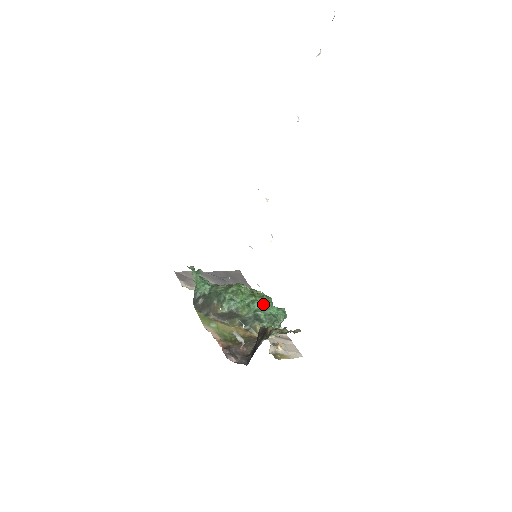
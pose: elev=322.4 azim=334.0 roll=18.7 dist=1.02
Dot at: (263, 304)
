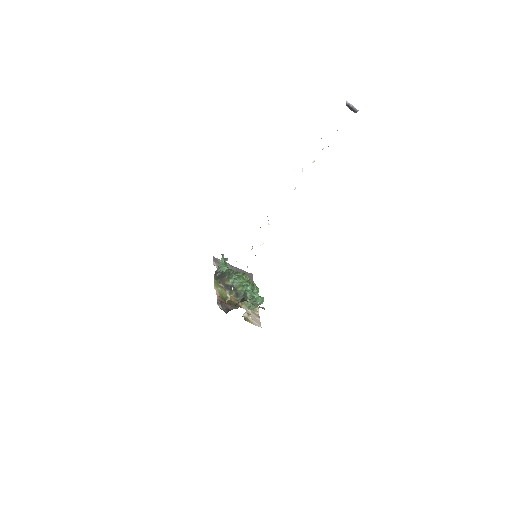
Dot at: (252, 289)
